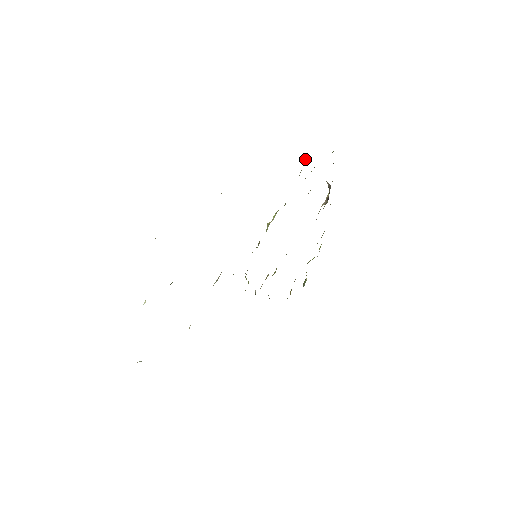
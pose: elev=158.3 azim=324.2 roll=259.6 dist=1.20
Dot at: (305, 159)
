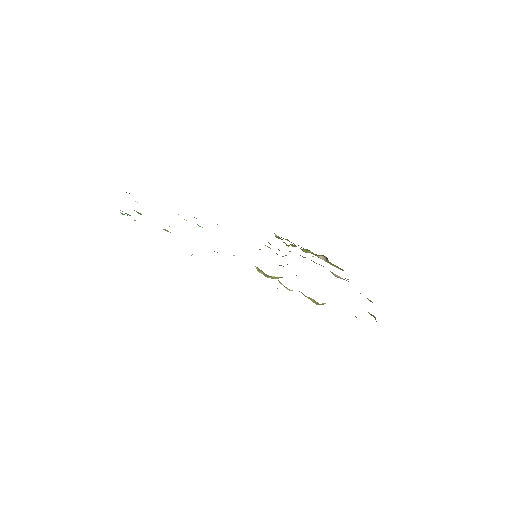
Dot at: (275, 235)
